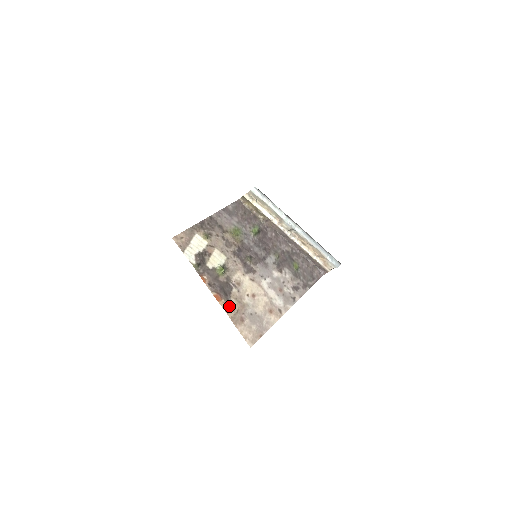
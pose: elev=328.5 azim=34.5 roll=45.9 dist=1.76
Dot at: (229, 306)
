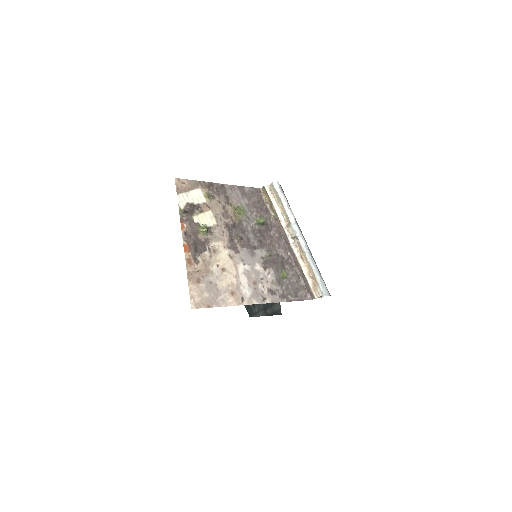
Dot at: (193, 262)
